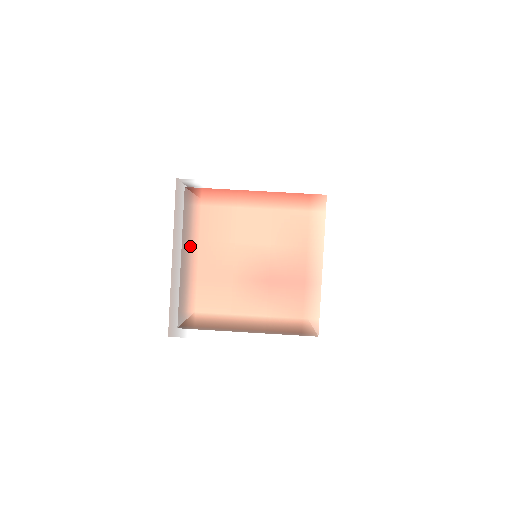
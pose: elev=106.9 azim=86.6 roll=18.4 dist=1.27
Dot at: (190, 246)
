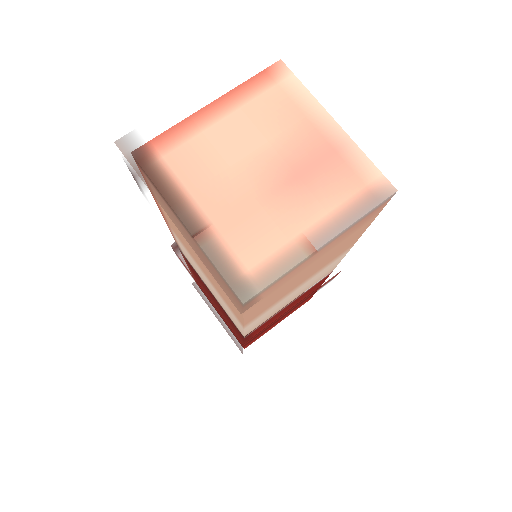
Dot at: (184, 196)
